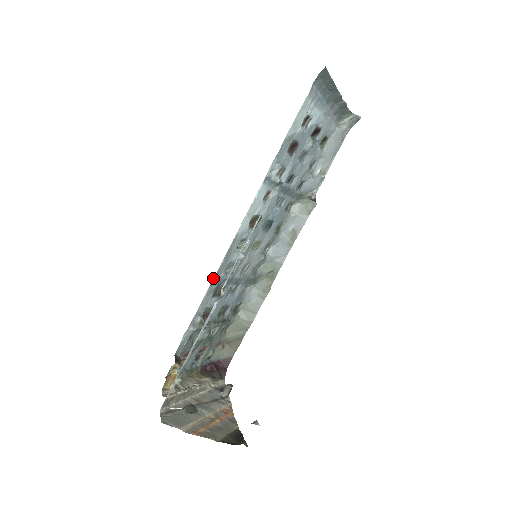
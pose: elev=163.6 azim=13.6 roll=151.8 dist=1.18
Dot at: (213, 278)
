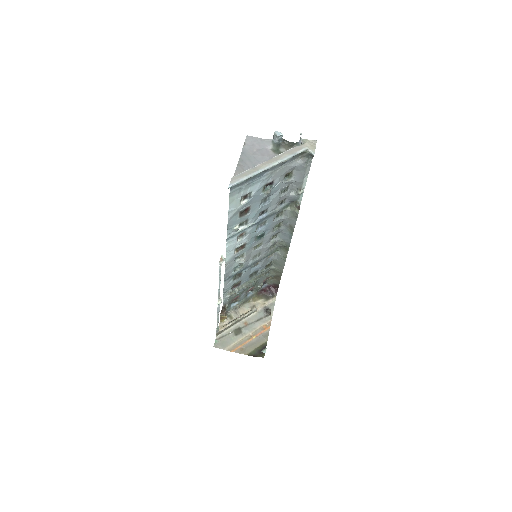
Dot at: (224, 279)
